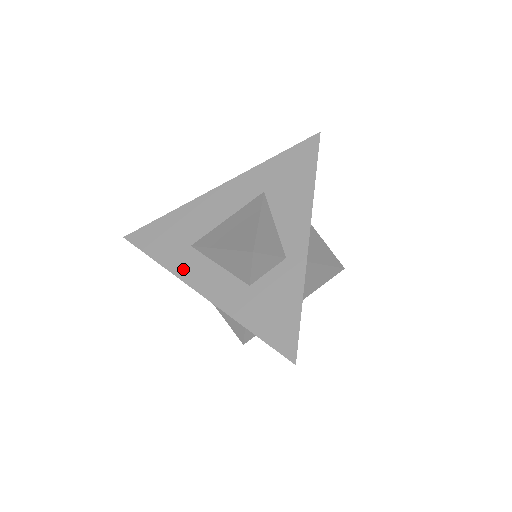
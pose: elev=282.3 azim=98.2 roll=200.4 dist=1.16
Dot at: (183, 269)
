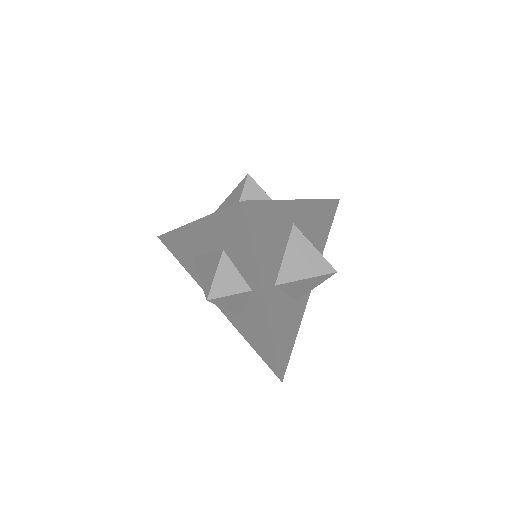
Dot at: occluded
